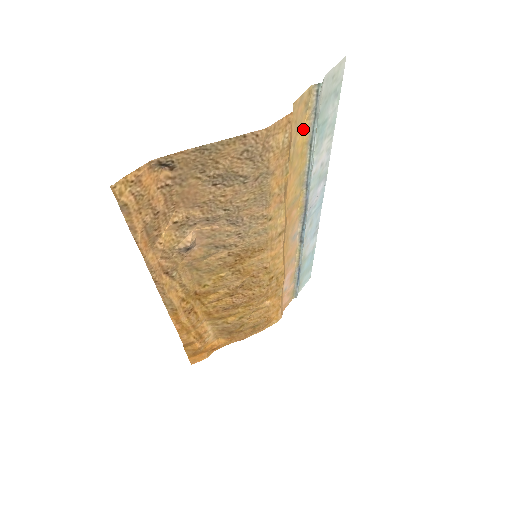
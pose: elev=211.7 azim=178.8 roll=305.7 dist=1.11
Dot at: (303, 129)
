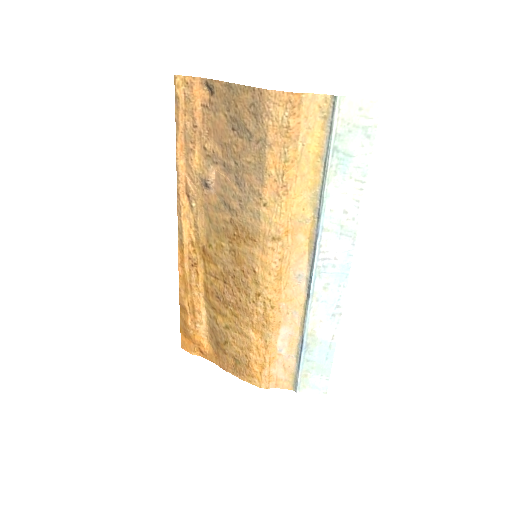
Dot at: (318, 137)
